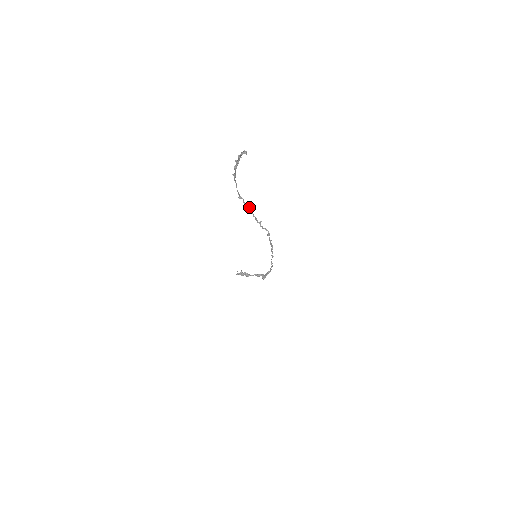
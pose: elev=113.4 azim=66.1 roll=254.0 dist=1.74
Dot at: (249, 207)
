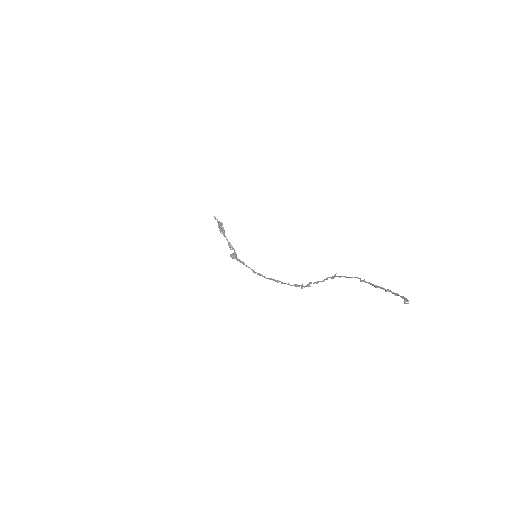
Dot at: occluded
